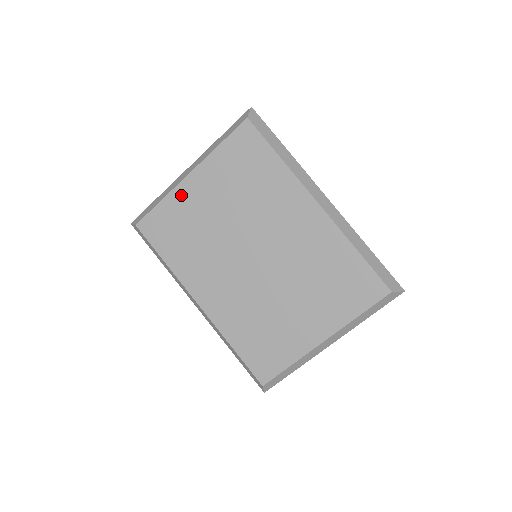
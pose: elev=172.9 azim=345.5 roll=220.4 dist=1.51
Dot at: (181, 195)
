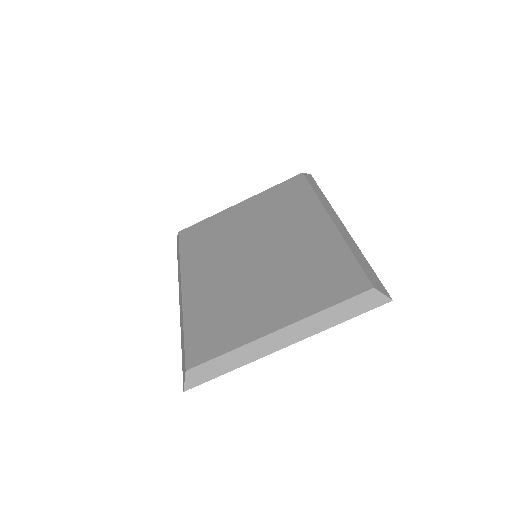
Dot at: (225, 214)
